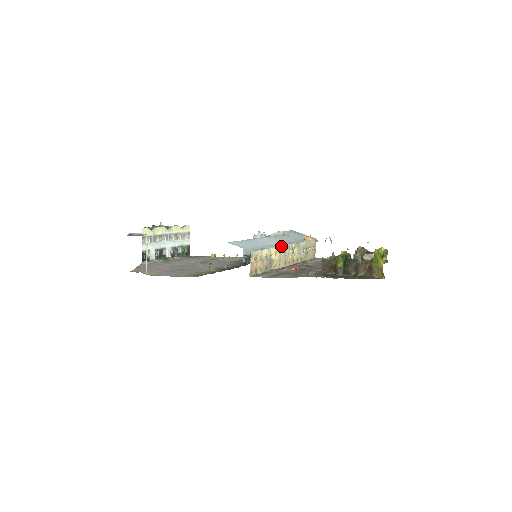
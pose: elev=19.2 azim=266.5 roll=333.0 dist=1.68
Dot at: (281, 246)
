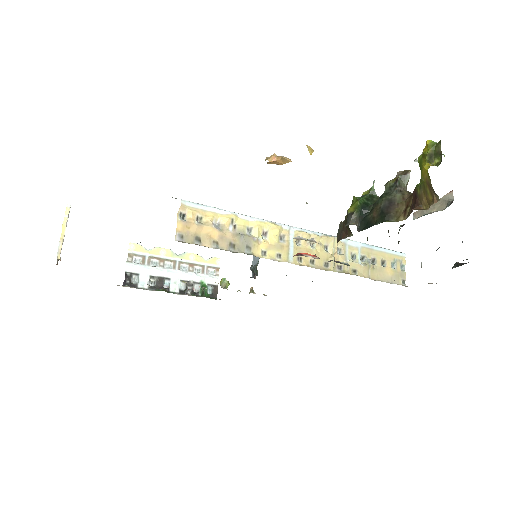
Dot at: (282, 225)
